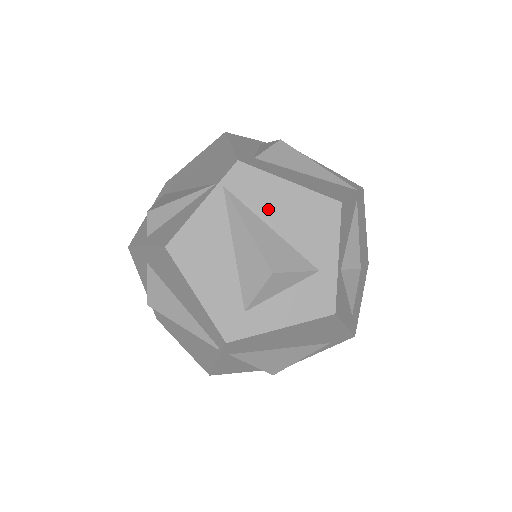
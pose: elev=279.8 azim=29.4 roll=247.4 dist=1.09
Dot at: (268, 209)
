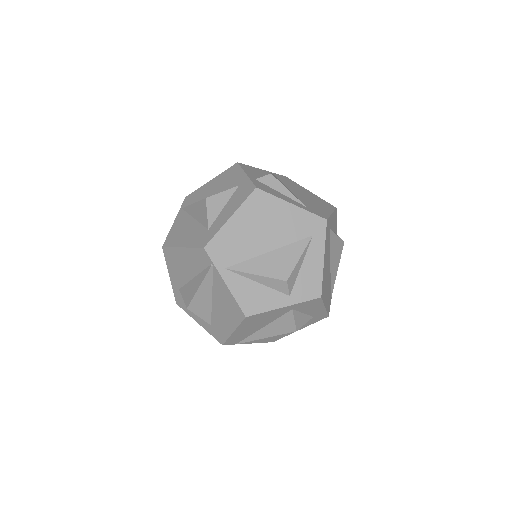
Dot at: (205, 195)
